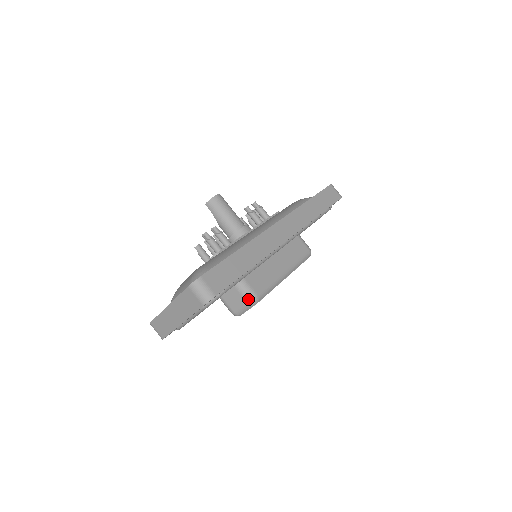
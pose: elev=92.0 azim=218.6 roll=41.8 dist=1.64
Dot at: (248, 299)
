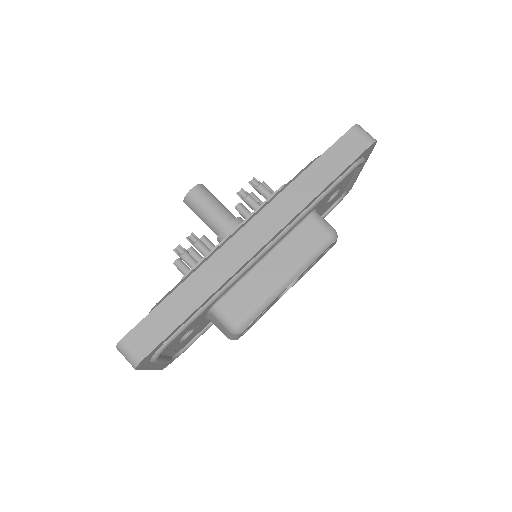
Dot at: (228, 329)
